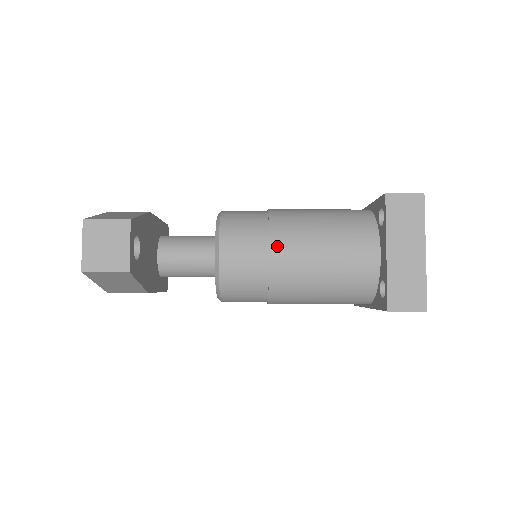
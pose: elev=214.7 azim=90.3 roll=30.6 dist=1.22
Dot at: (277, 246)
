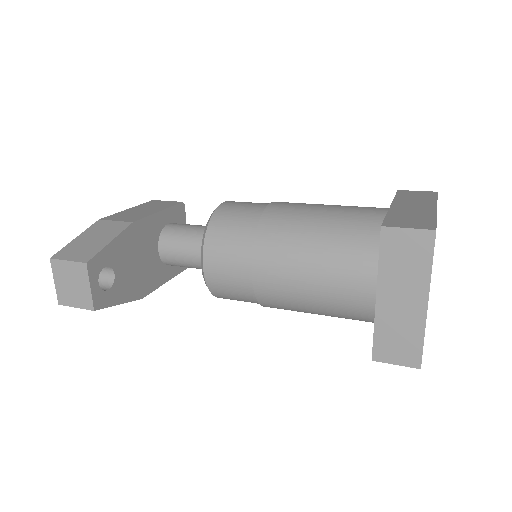
Dot at: (260, 266)
